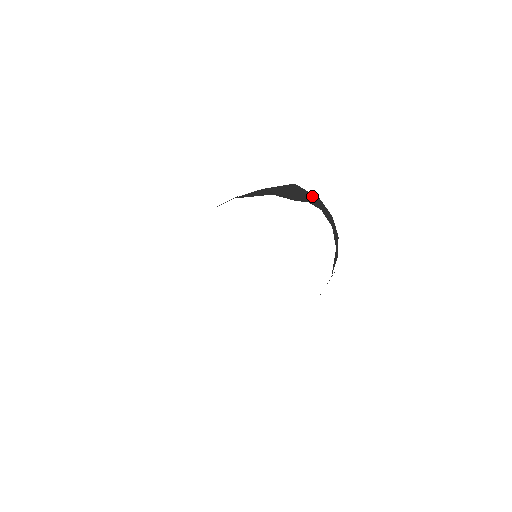
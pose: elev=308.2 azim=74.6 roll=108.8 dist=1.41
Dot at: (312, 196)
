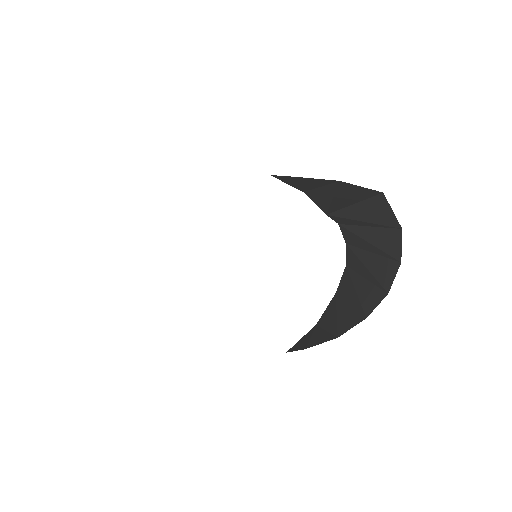
Dot at: (388, 220)
